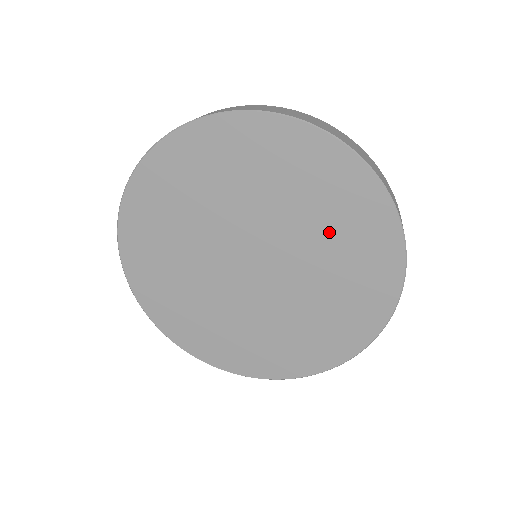
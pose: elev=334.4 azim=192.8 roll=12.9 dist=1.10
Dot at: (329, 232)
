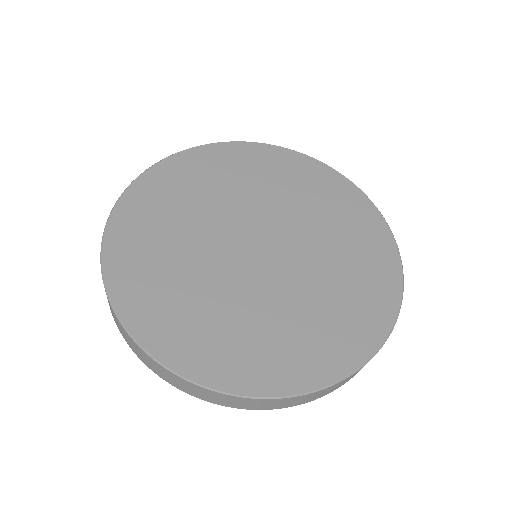
Dot at: (342, 264)
